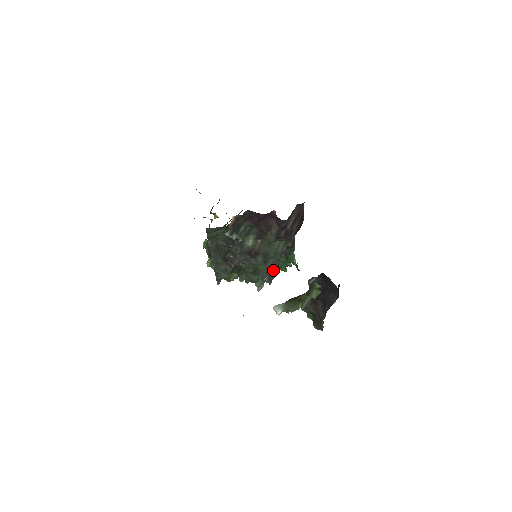
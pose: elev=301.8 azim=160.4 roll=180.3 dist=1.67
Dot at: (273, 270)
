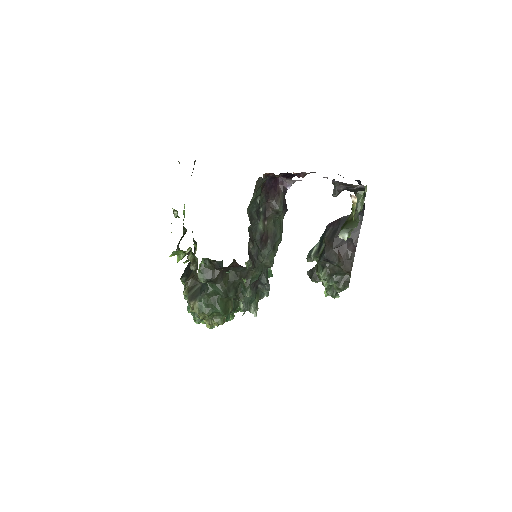
Dot at: occluded
